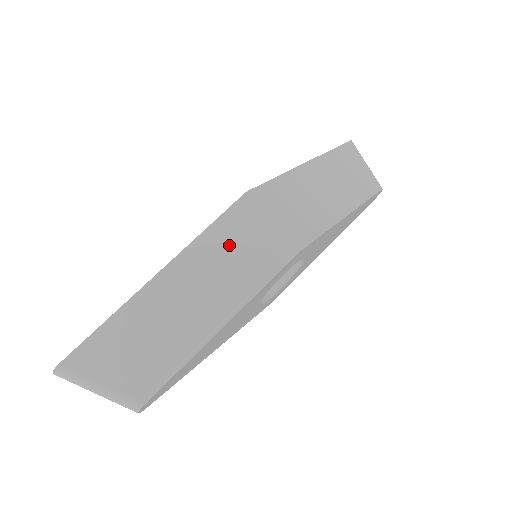
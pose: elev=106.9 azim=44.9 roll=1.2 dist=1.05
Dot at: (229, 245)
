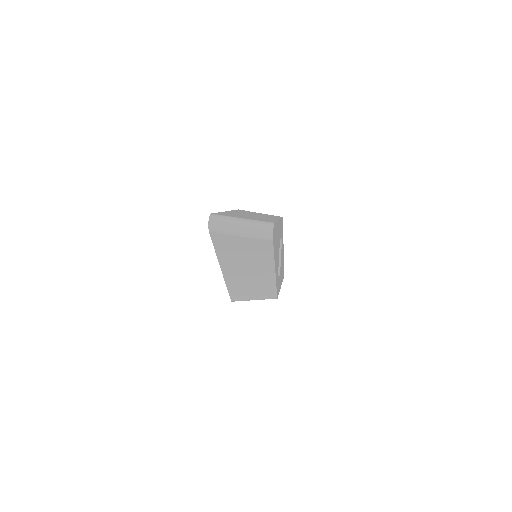
Dot at: occluded
